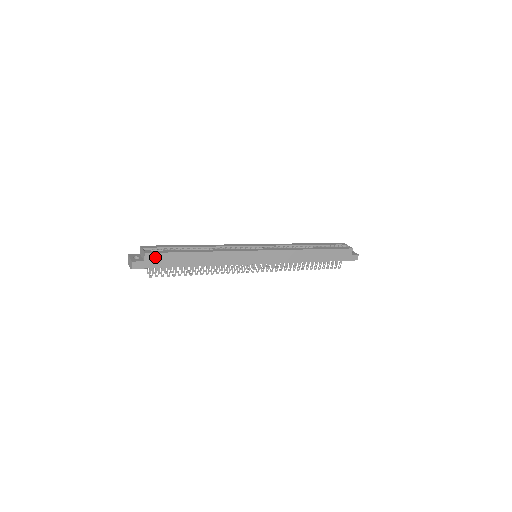
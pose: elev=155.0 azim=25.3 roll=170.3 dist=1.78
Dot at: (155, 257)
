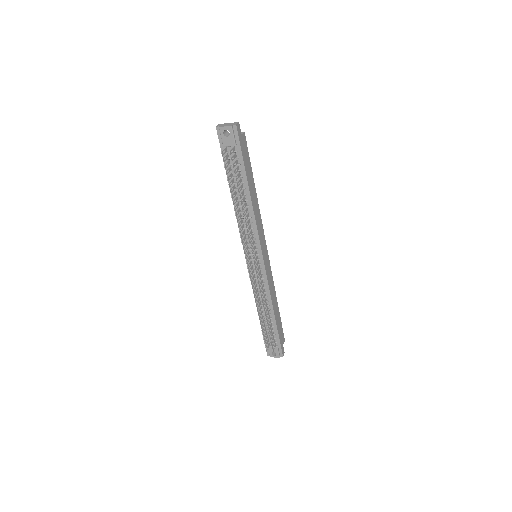
Dot at: (245, 145)
